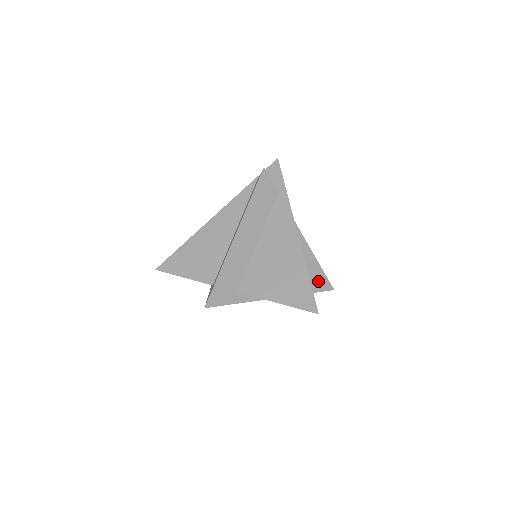
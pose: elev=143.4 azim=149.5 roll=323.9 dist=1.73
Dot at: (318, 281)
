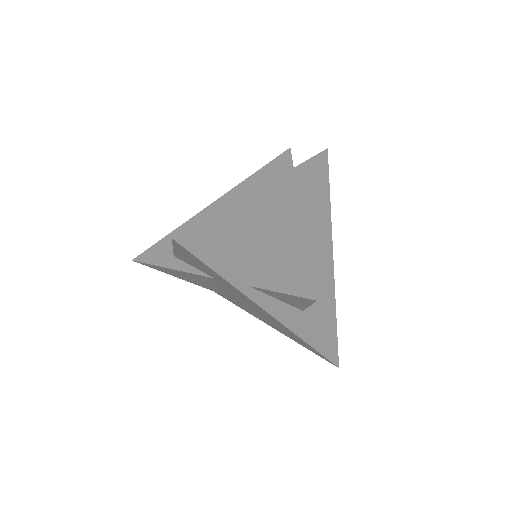
Dot at: (293, 278)
